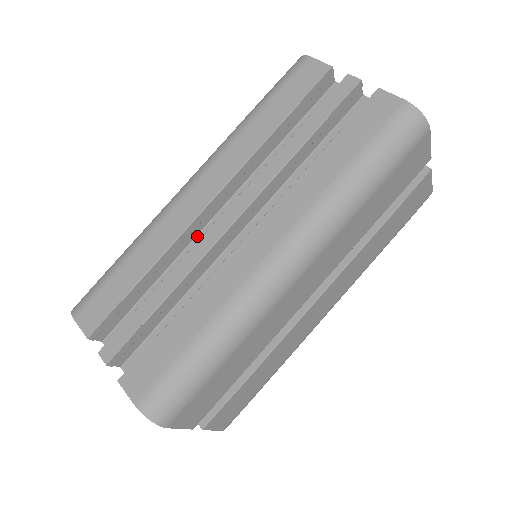
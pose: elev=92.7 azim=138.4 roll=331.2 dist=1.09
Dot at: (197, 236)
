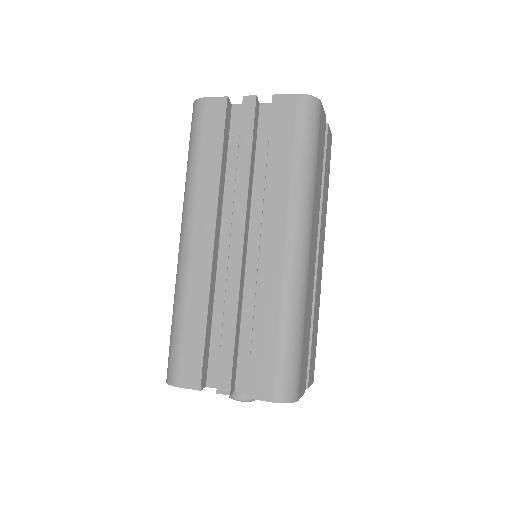
Dot at: (217, 271)
